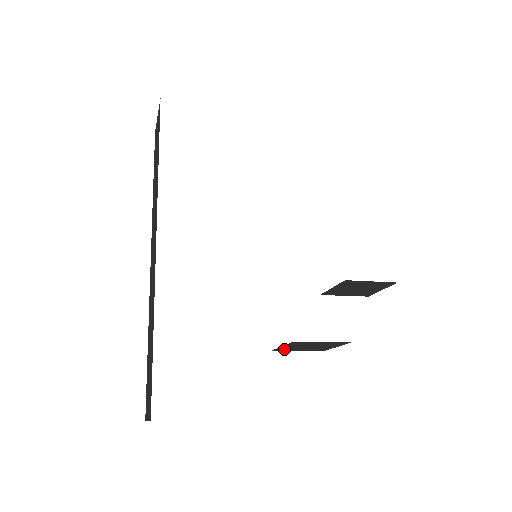
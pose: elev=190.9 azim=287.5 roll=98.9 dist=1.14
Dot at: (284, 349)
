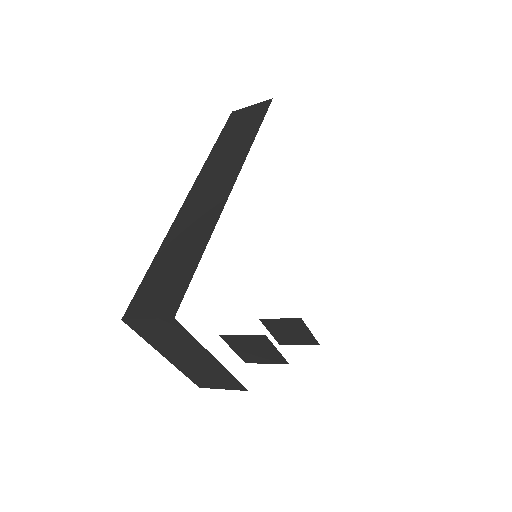
Dot at: (232, 340)
